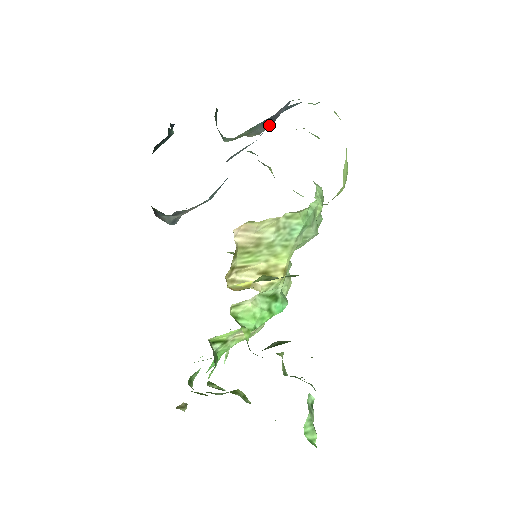
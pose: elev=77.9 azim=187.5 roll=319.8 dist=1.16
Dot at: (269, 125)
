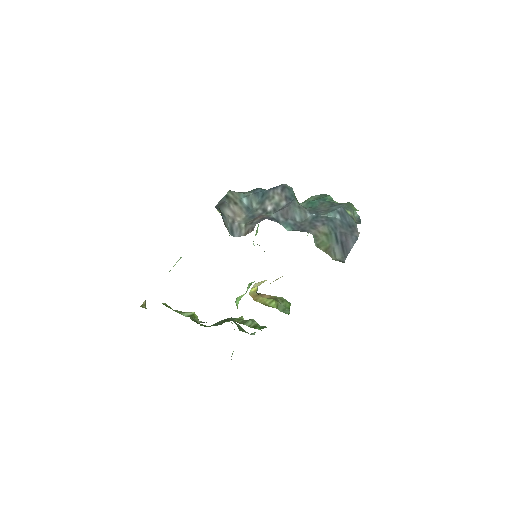
Dot at: (343, 255)
